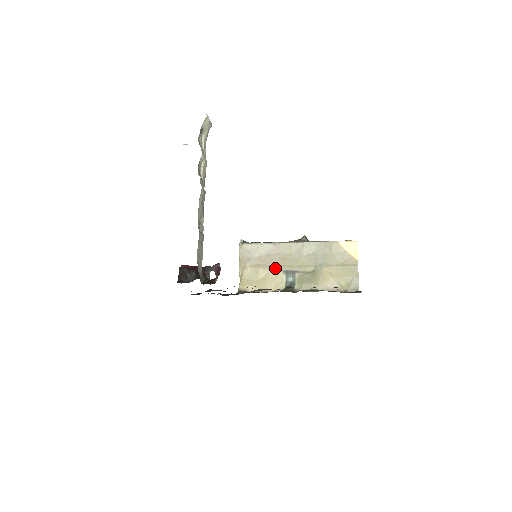
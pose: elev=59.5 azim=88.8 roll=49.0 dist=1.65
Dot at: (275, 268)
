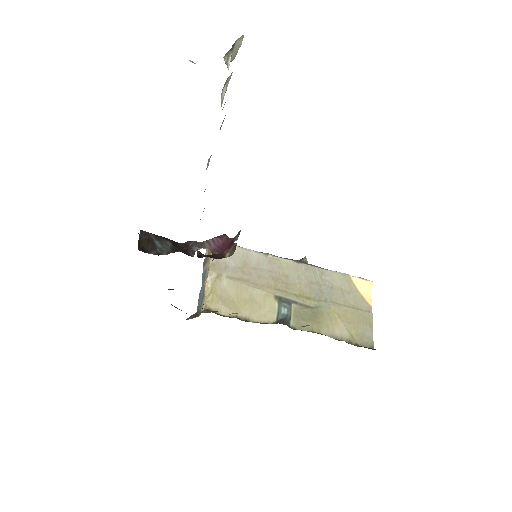
Dot at: (264, 289)
